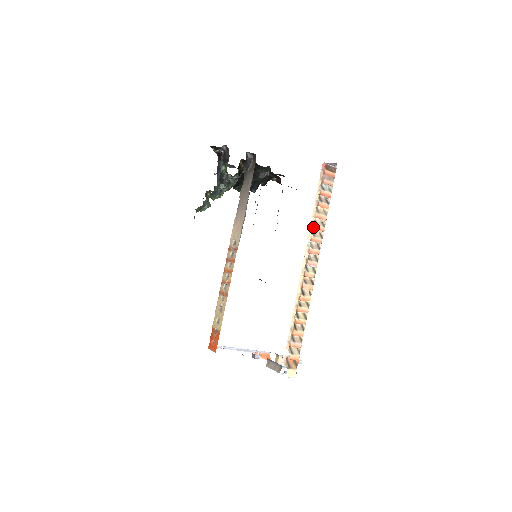
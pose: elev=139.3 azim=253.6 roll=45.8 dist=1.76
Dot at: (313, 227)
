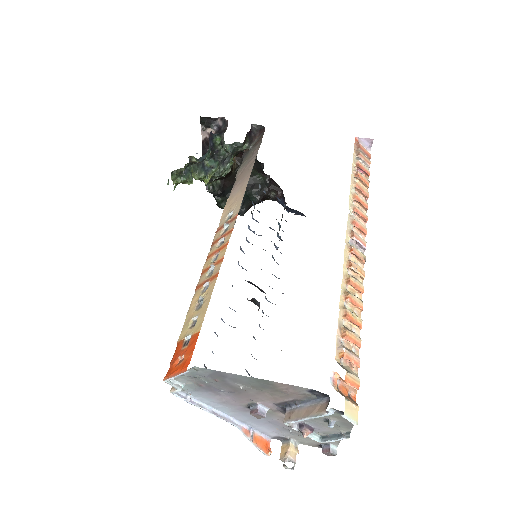
Dot at: (354, 196)
